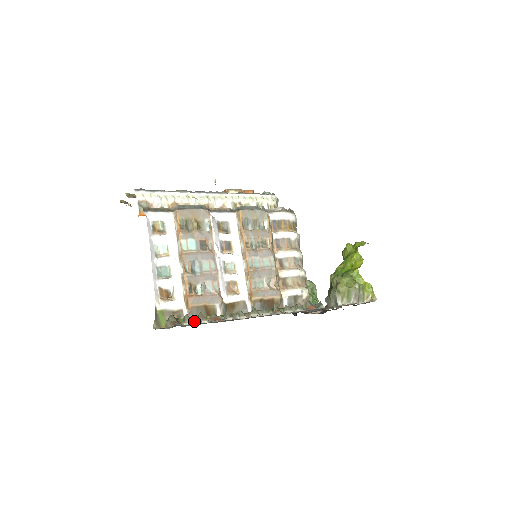
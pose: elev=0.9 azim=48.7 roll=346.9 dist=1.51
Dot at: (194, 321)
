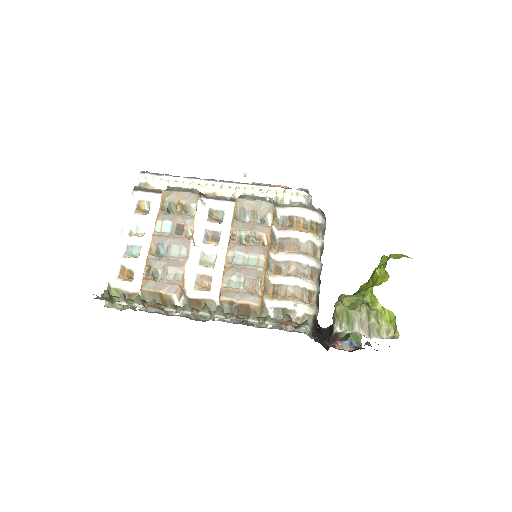
Dot at: (130, 303)
